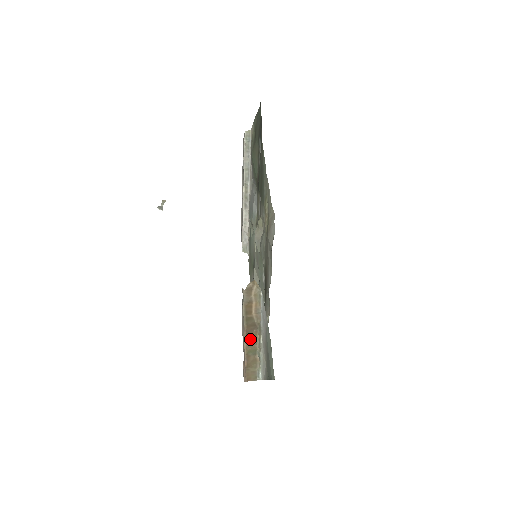
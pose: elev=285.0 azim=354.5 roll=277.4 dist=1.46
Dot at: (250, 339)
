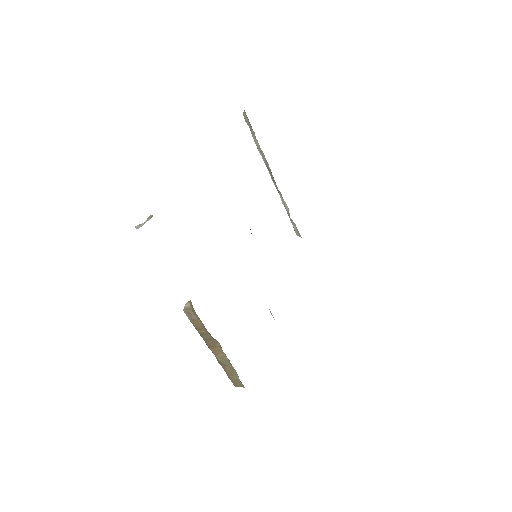
Dot at: (217, 351)
